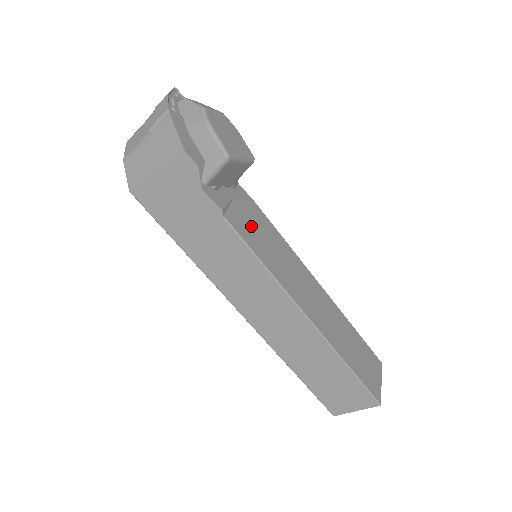
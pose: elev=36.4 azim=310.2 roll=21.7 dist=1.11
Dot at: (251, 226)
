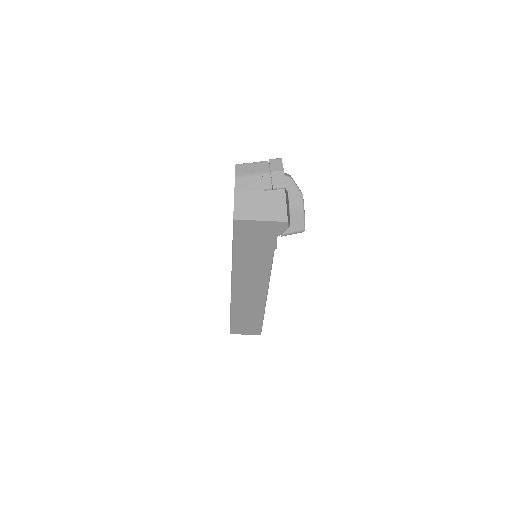
Dot at: occluded
